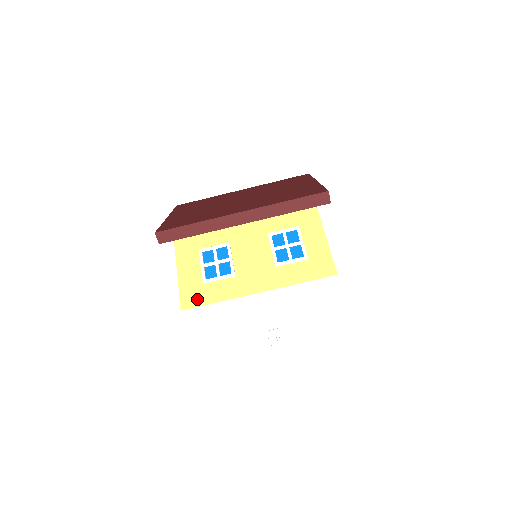
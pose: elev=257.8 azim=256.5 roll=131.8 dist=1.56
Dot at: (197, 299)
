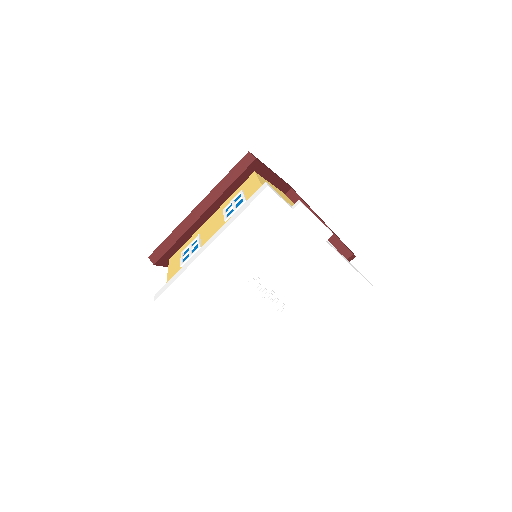
Dot at: occluded
